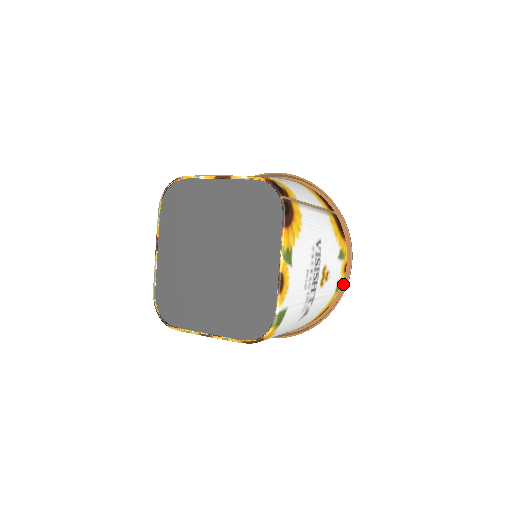
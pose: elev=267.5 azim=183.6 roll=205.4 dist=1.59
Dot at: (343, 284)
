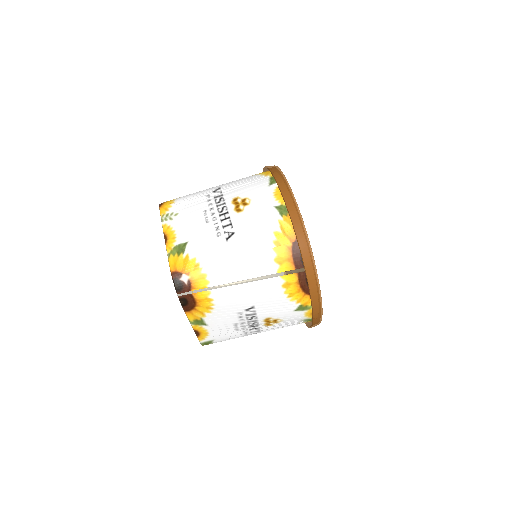
Dot at: occluded
